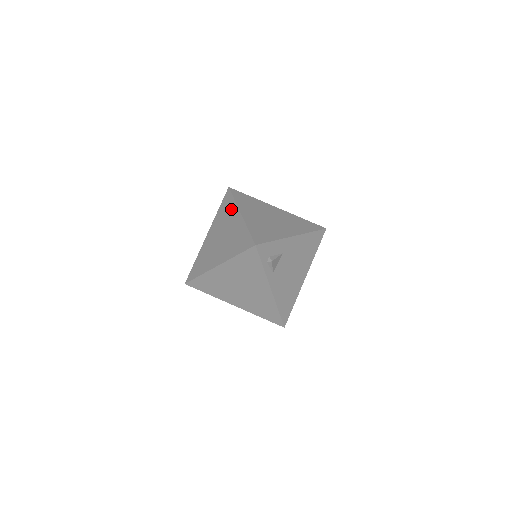
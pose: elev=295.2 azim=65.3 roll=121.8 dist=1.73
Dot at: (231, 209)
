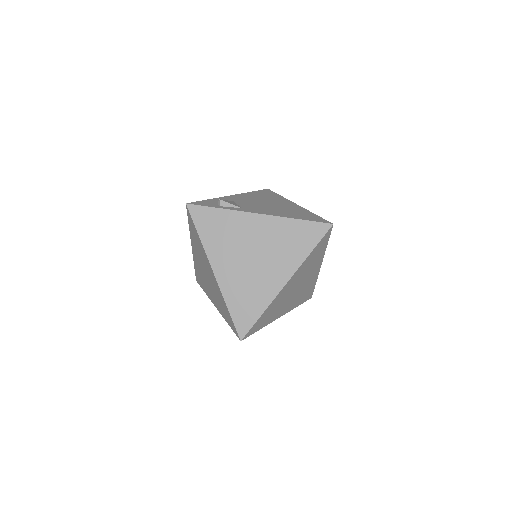
Dot at: (196, 267)
